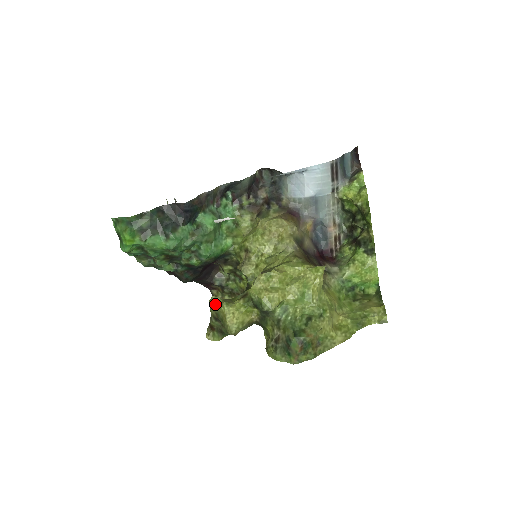
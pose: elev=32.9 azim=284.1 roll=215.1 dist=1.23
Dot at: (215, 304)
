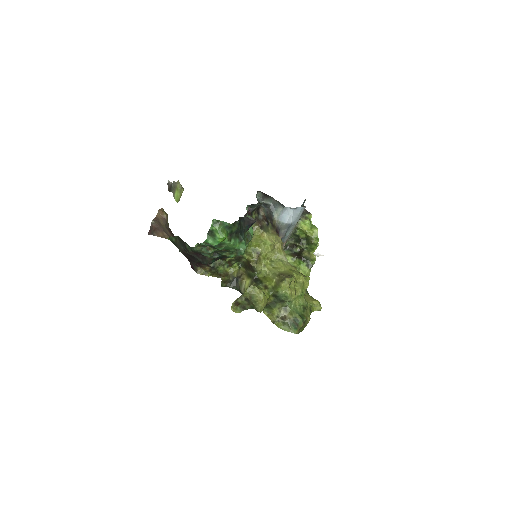
Dot at: (253, 291)
